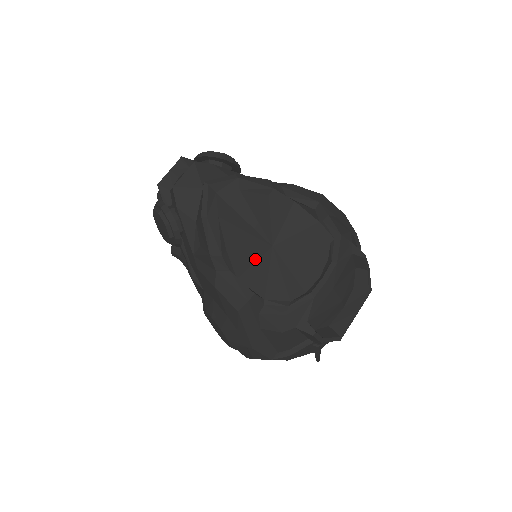
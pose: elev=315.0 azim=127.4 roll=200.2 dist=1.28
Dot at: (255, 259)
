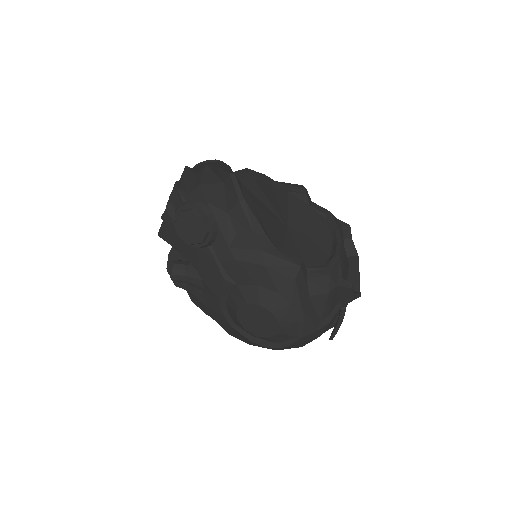
Dot at: (283, 238)
